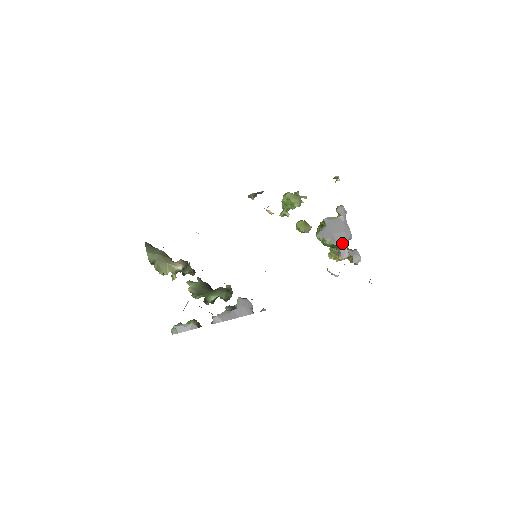
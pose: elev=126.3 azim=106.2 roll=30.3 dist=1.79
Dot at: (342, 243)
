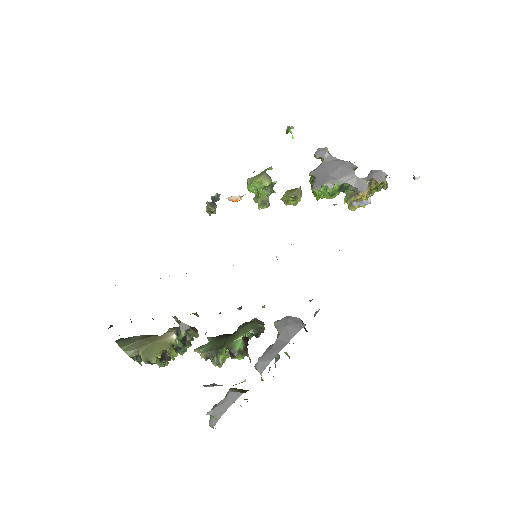
Dot at: (348, 177)
